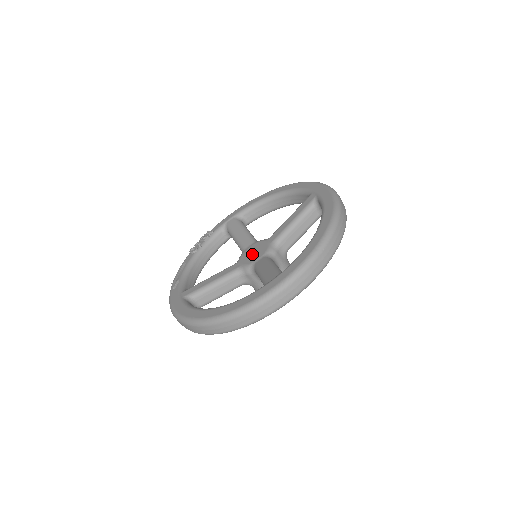
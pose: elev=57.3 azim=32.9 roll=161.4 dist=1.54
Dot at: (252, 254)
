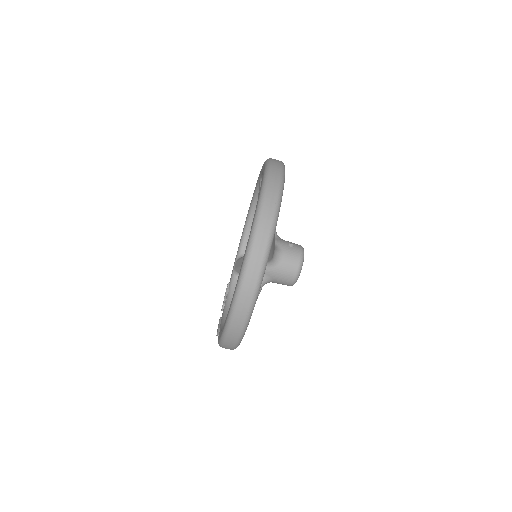
Dot at: occluded
